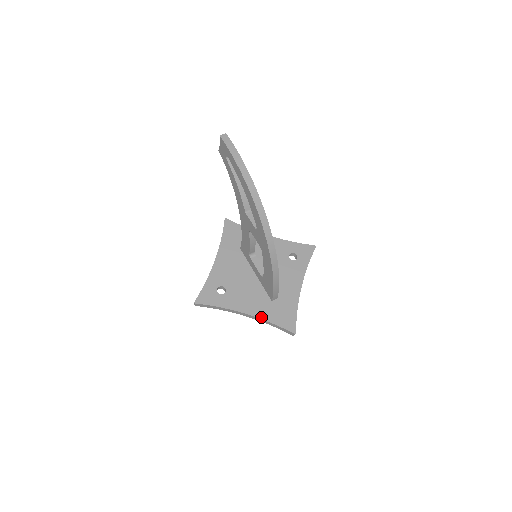
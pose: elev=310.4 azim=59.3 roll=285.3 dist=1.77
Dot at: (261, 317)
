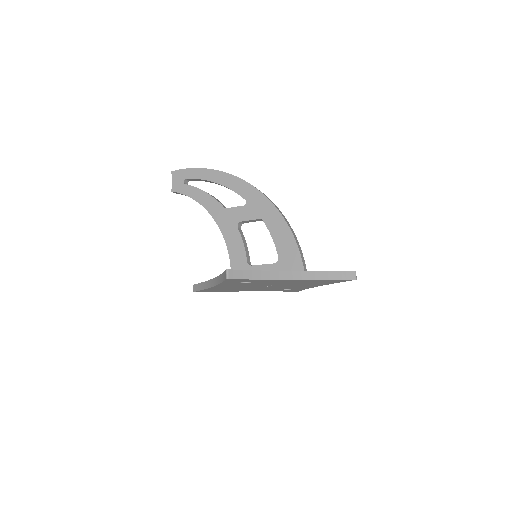
Dot at: (309, 271)
